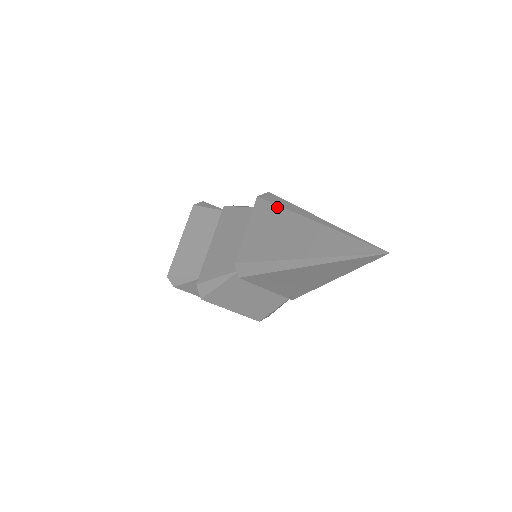
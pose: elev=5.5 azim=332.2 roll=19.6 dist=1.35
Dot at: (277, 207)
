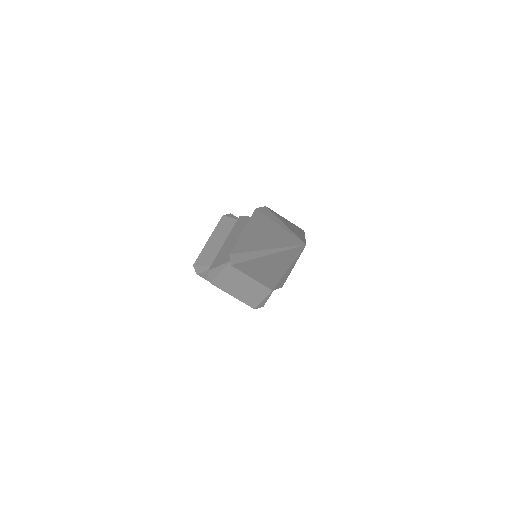
Dot at: (263, 215)
